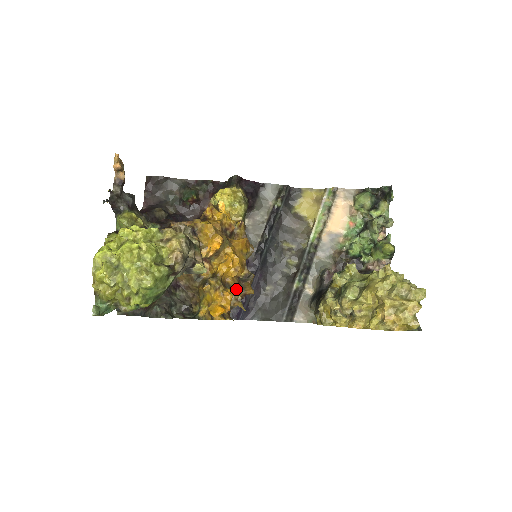
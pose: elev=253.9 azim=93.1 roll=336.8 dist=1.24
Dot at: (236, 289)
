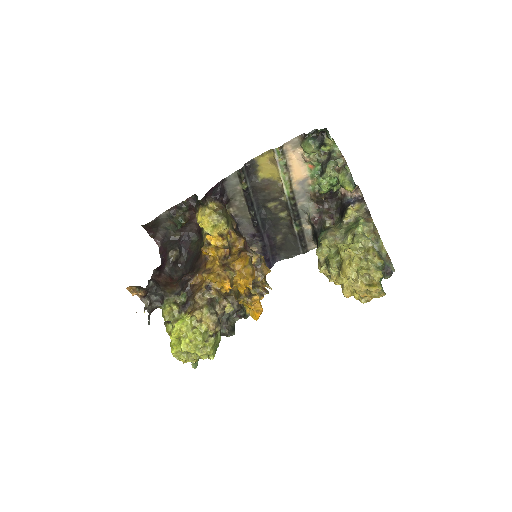
Dot at: (258, 278)
